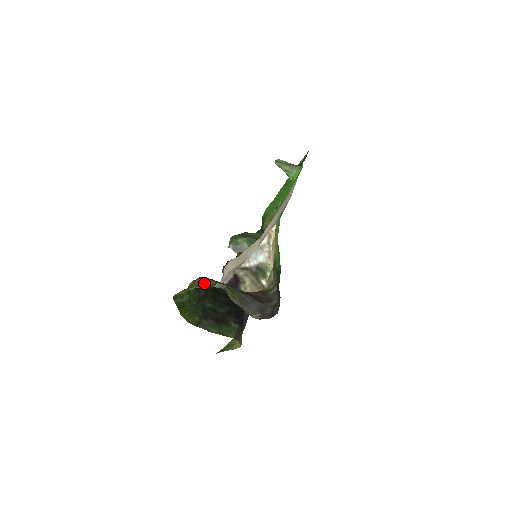
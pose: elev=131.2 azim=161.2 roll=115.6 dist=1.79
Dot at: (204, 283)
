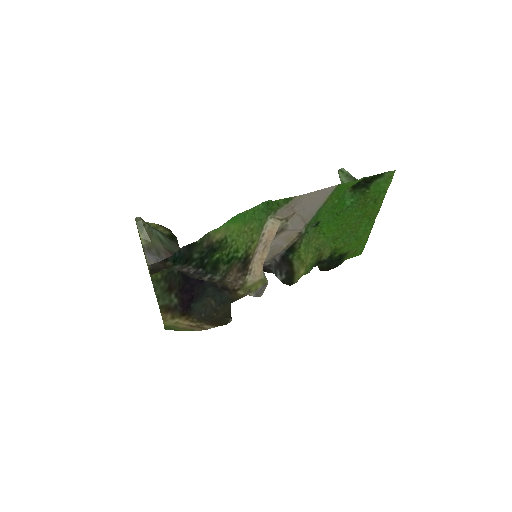
Dot at: occluded
